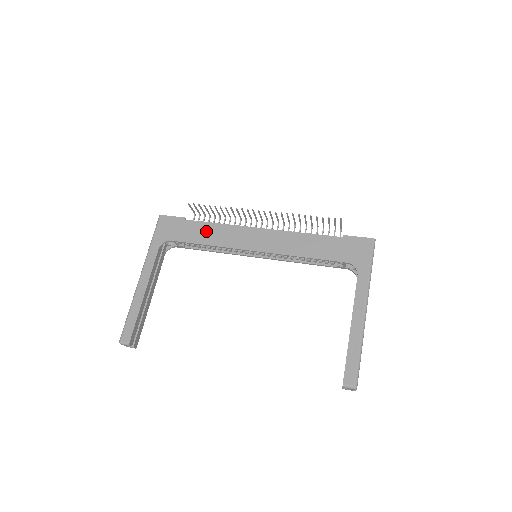
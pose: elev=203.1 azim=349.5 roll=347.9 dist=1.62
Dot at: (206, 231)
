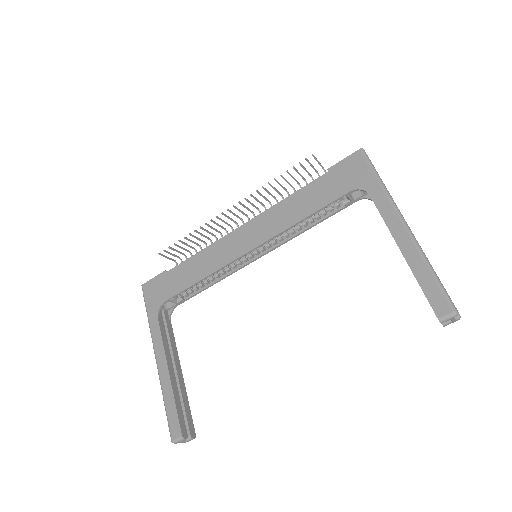
Dot at: (192, 268)
